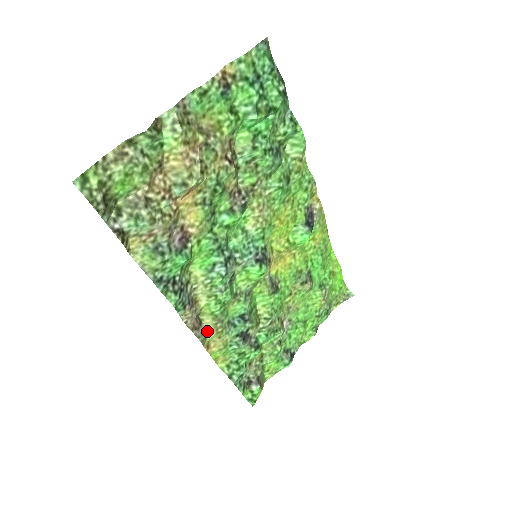
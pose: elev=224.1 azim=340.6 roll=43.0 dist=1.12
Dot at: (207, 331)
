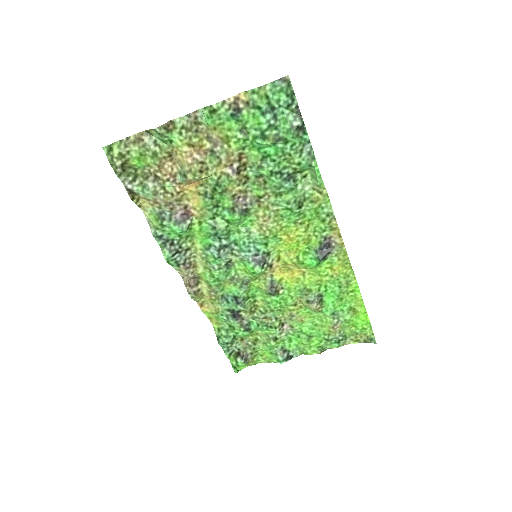
Dot at: (203, 293)
